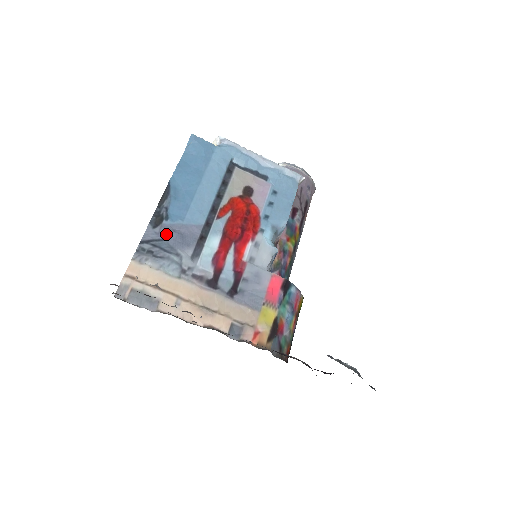
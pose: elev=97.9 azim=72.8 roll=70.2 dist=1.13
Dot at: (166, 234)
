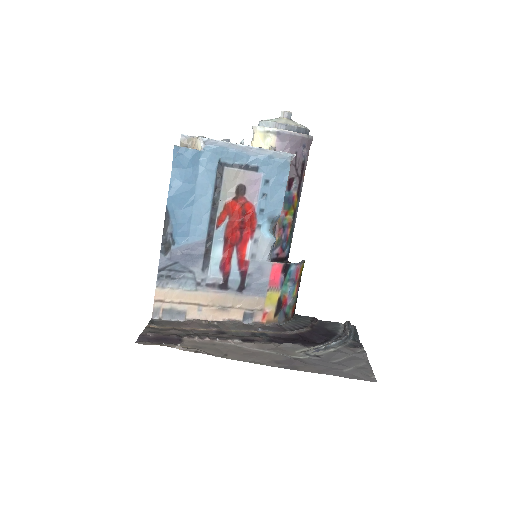
Dot at: (177, 258)
